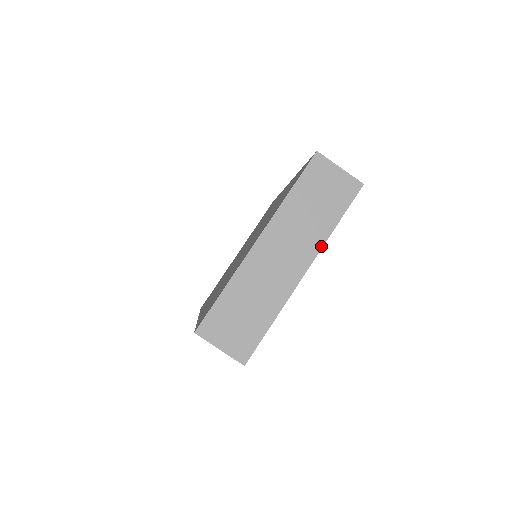
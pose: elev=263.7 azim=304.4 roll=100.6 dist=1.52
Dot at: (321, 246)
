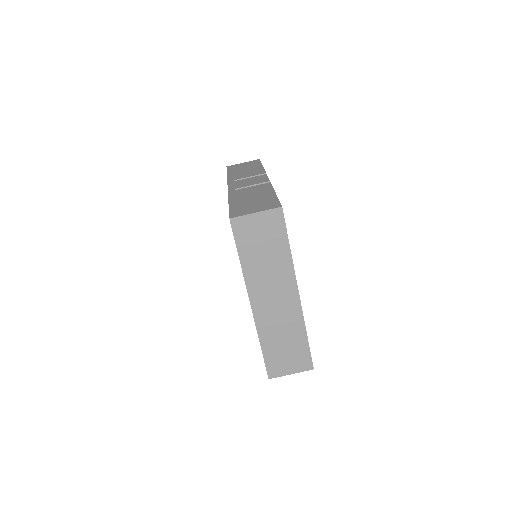
Dot at: (293, 271)
